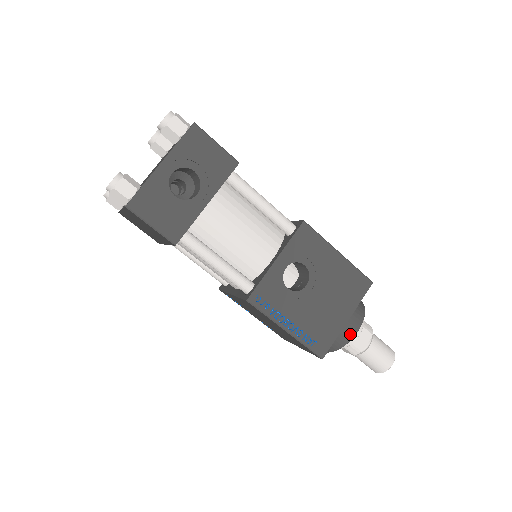
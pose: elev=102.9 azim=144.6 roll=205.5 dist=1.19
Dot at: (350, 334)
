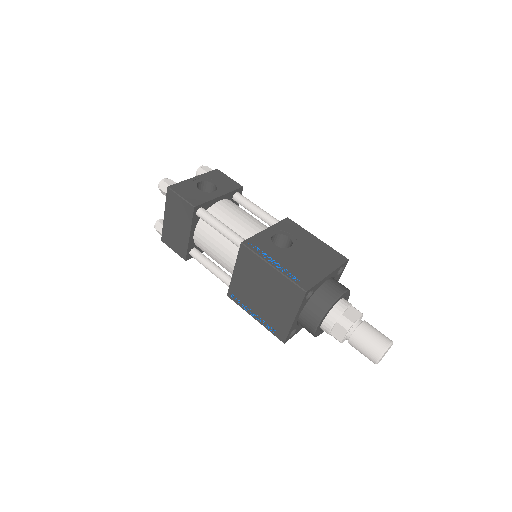
Dot at: (335, 294)
